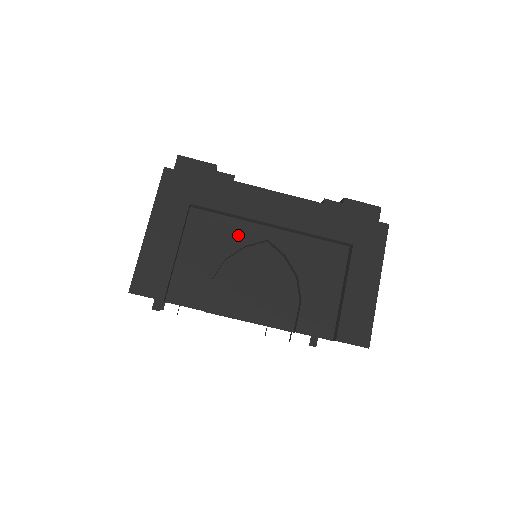
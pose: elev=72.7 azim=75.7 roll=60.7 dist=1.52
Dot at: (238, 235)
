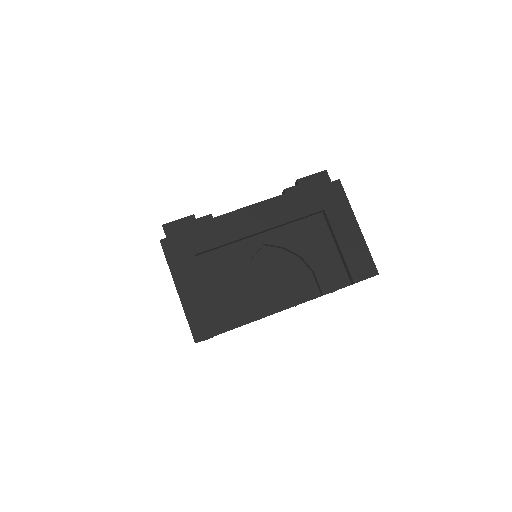
Dot at: (241, 254)
